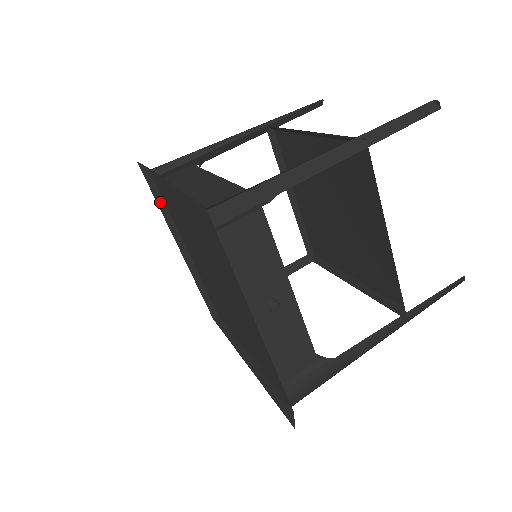
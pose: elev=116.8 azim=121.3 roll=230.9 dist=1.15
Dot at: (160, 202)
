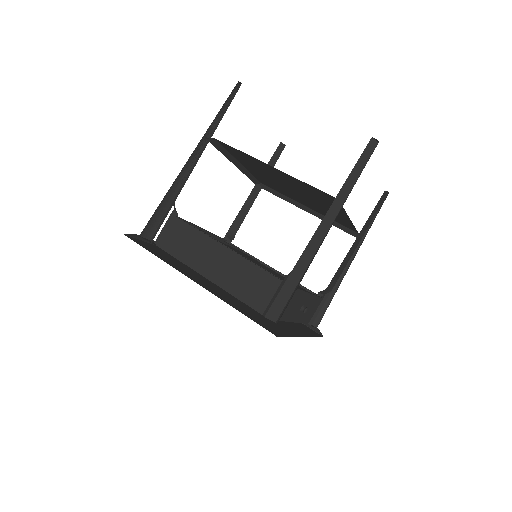
Dot at: occluded
